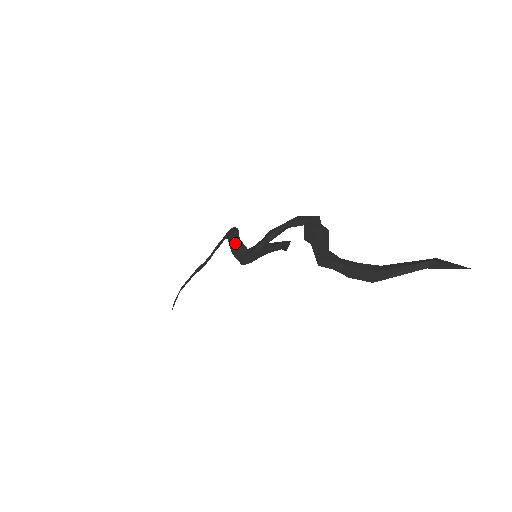
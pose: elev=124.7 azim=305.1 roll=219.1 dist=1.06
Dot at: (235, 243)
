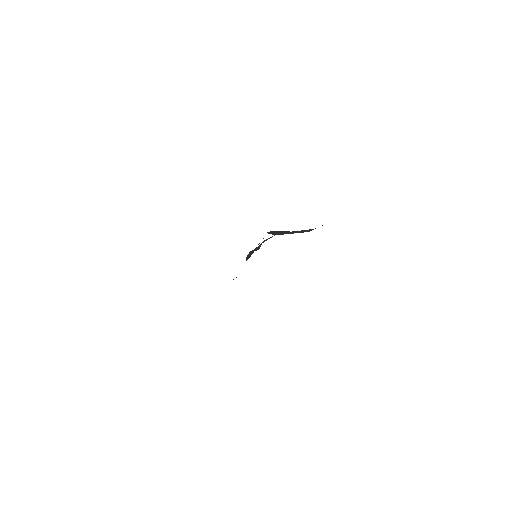
Dot at: (251, 251)
